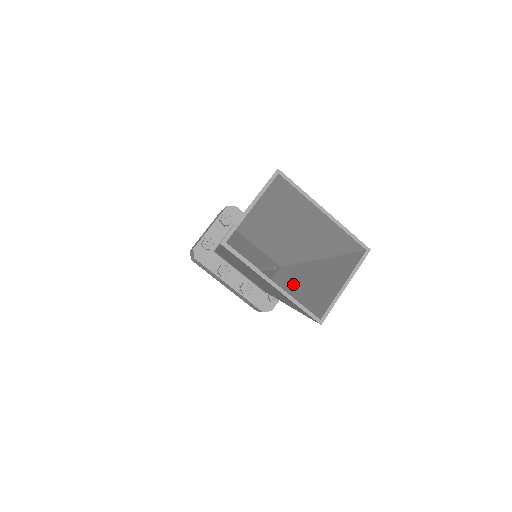
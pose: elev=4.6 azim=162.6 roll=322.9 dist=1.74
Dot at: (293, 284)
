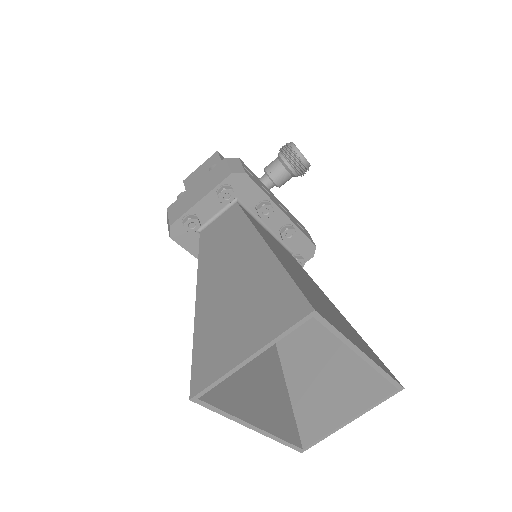
Dot at: occluded
